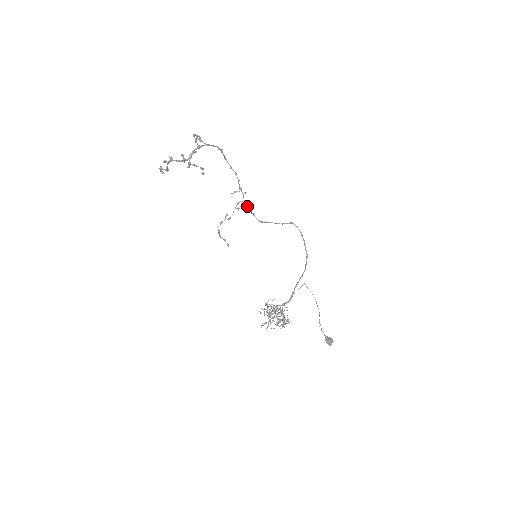
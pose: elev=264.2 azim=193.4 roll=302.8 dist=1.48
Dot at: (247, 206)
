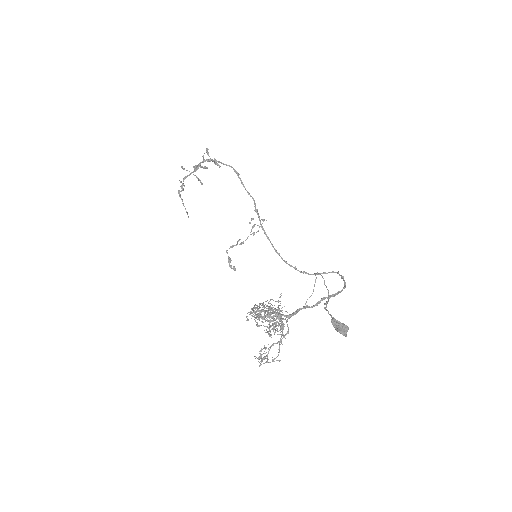
Dot at: (267, 237)
